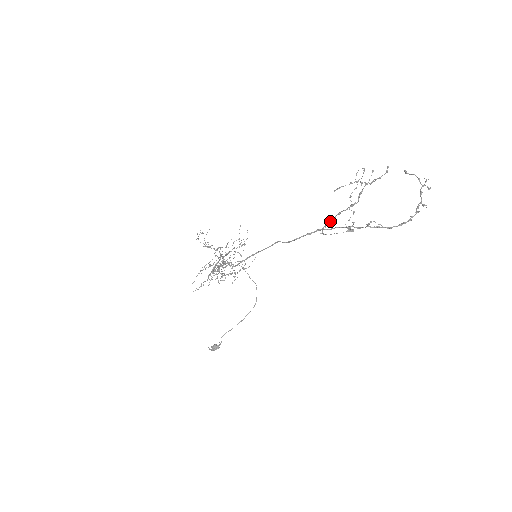
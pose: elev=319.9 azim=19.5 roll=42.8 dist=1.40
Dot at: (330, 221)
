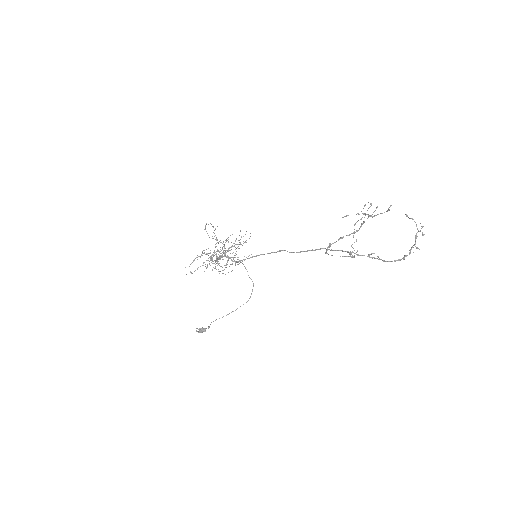
Dot at: occluded
